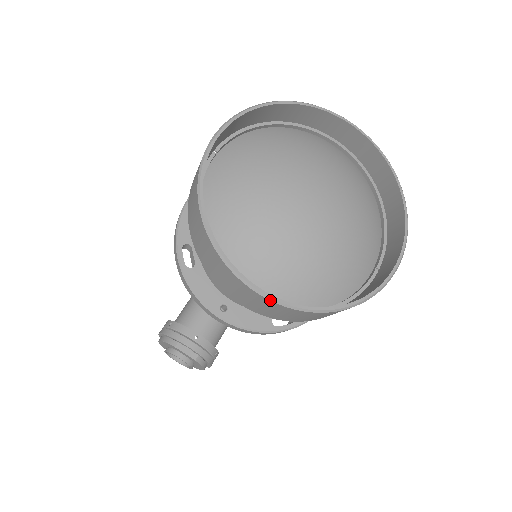
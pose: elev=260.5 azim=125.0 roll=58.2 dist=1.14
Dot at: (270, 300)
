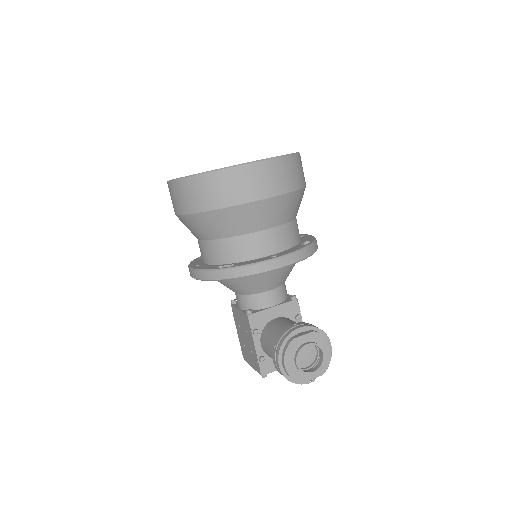
Dot at: (267, 159)
